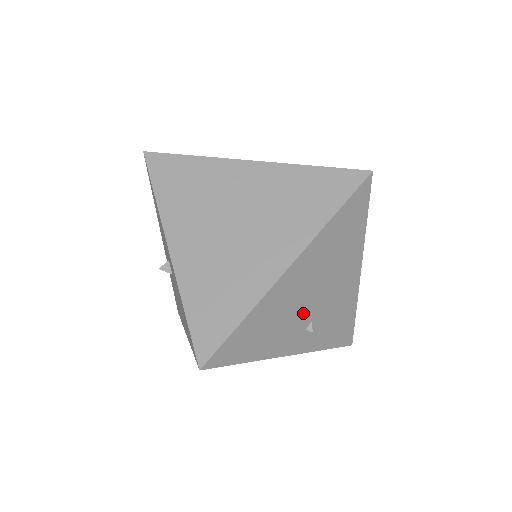
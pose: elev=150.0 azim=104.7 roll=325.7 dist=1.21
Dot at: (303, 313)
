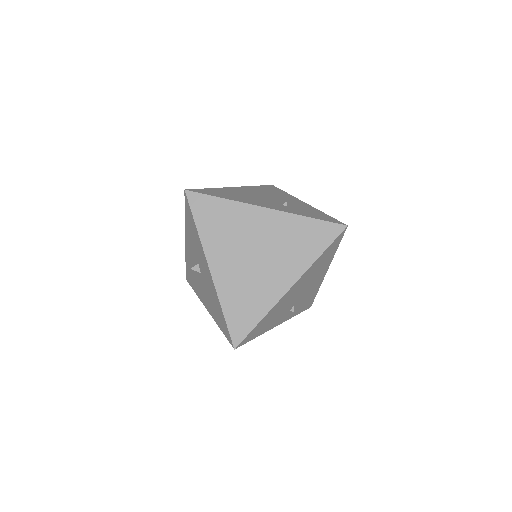
Dot at: (291, 304)
